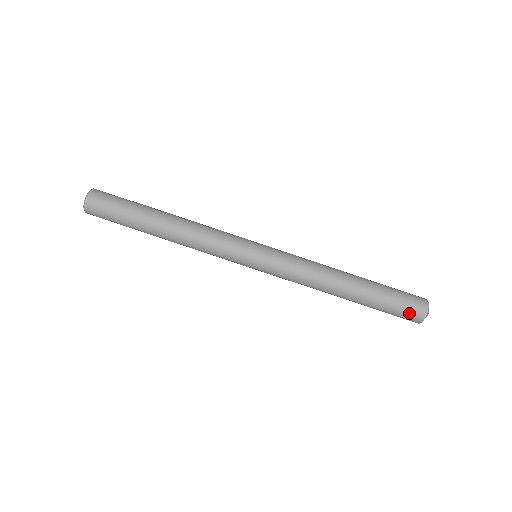
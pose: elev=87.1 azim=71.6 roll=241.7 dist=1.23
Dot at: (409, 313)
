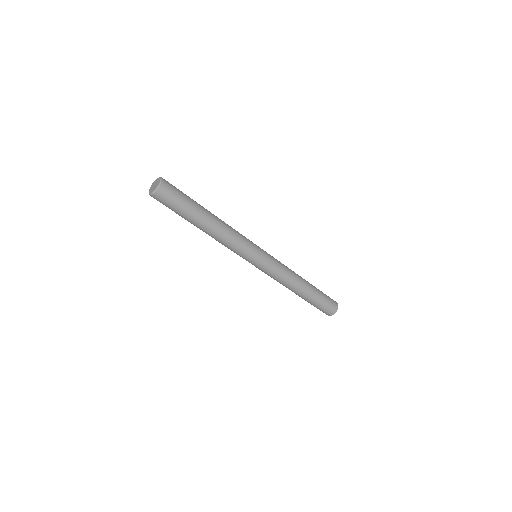
Dot at: occluded
